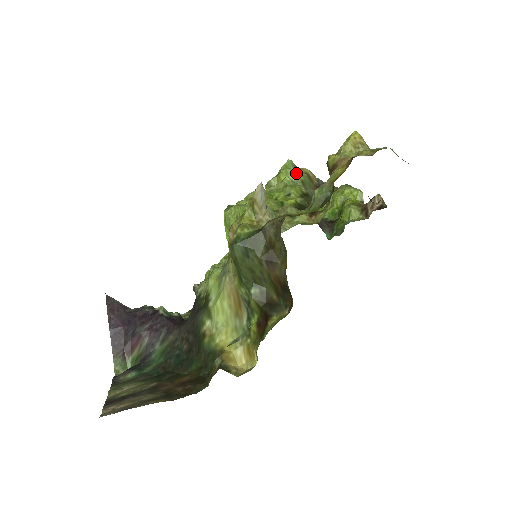
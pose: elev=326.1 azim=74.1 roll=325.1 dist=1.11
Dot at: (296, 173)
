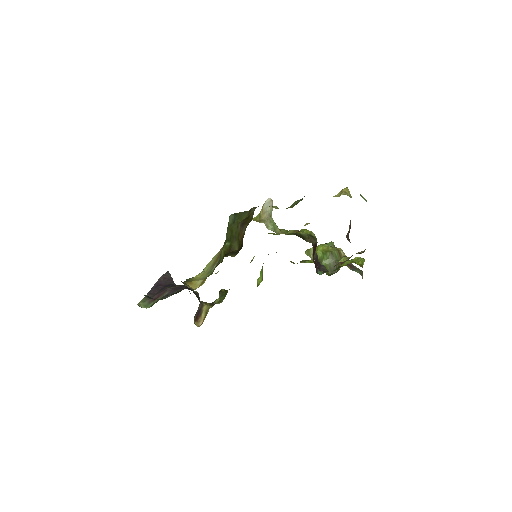
Dot at: (330, 246)
